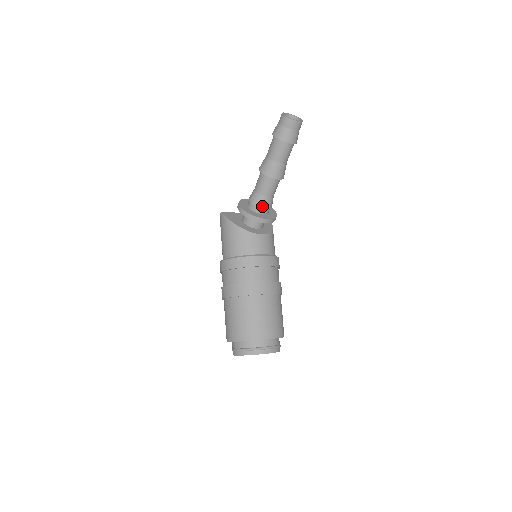
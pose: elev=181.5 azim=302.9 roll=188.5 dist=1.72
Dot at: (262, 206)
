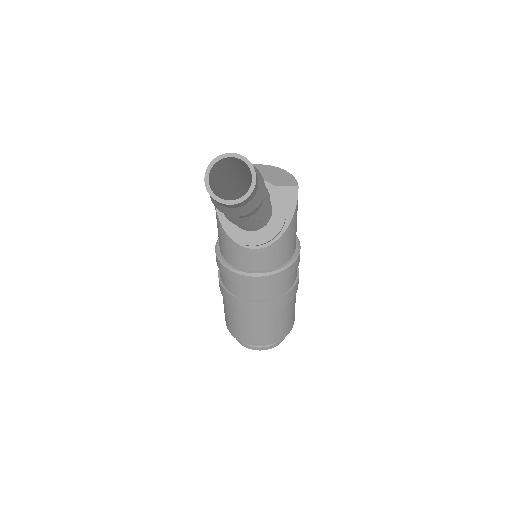
Dot at: (242, 228)
